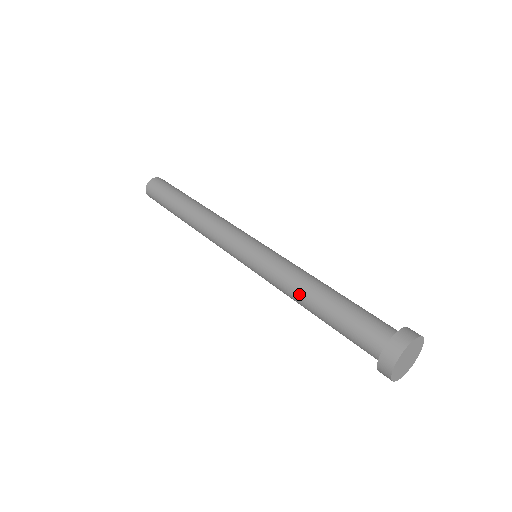
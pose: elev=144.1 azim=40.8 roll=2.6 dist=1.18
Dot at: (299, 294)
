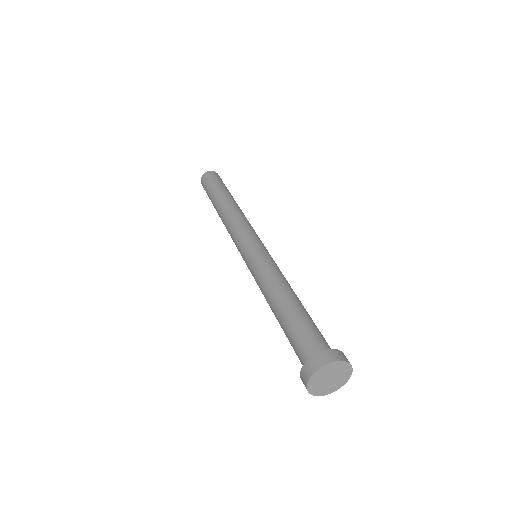
Dot at: (276, 289)
